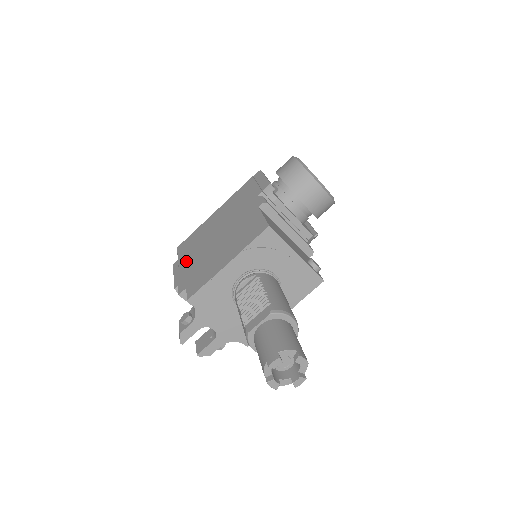
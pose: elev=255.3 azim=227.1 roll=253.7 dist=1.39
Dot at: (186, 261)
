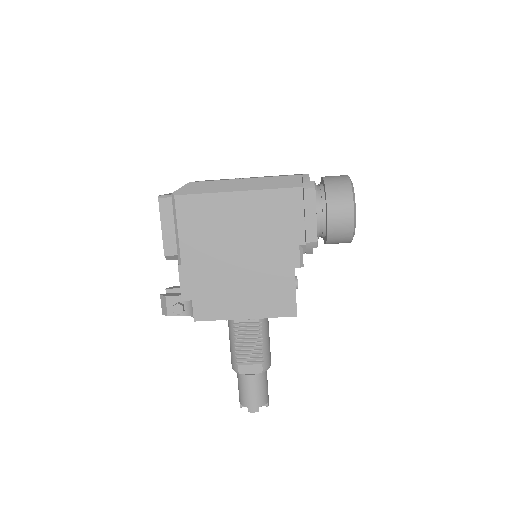
Dot at: (191, 250)
